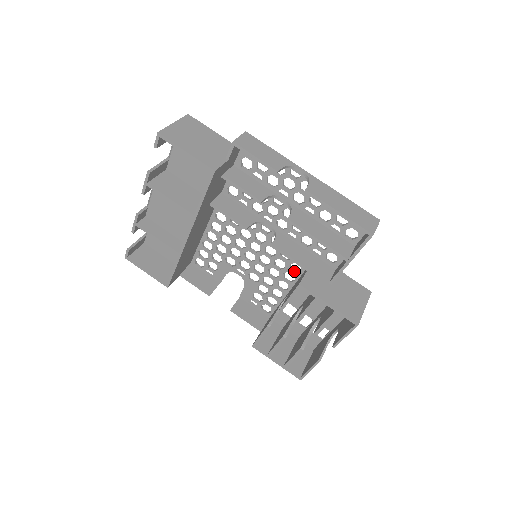
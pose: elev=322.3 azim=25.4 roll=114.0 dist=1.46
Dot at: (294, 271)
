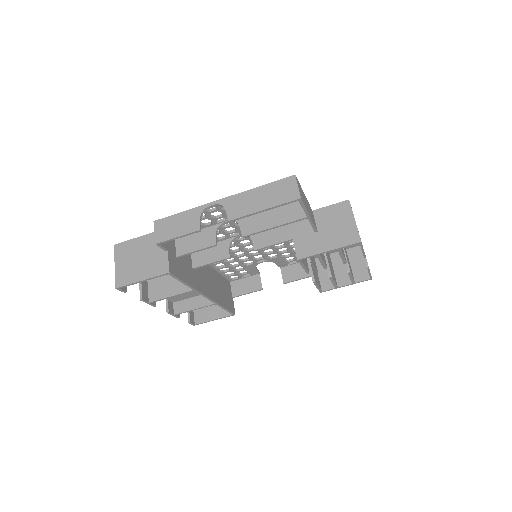
Dot at: occluded
